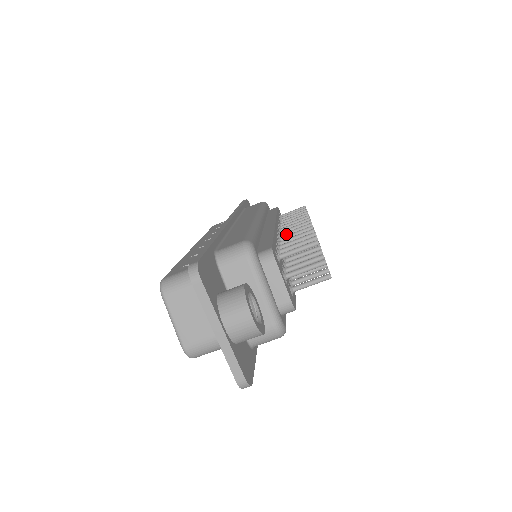
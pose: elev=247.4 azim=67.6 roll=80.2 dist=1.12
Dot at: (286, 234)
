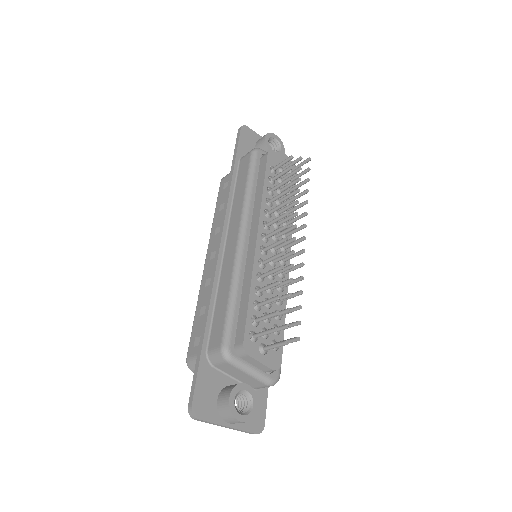
Dot at: (266, 263)
